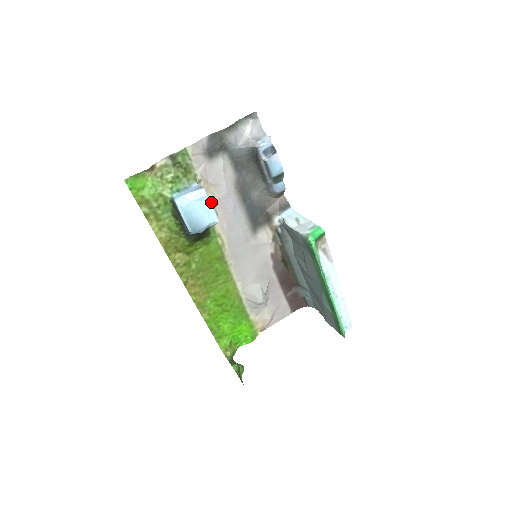
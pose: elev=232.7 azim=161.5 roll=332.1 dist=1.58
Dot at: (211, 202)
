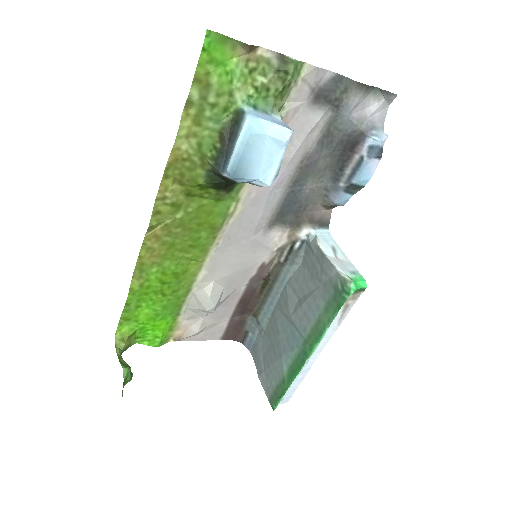
Dot at: occluded
